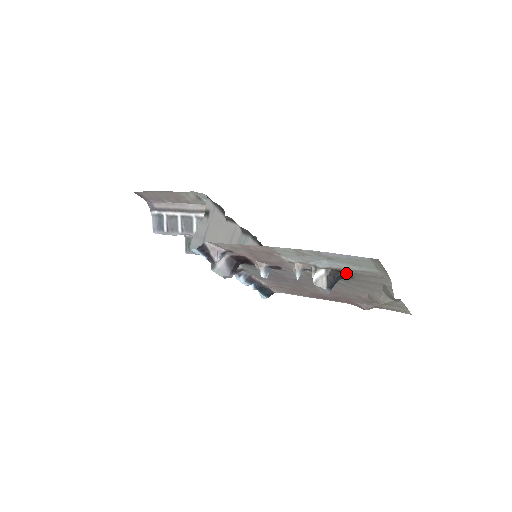
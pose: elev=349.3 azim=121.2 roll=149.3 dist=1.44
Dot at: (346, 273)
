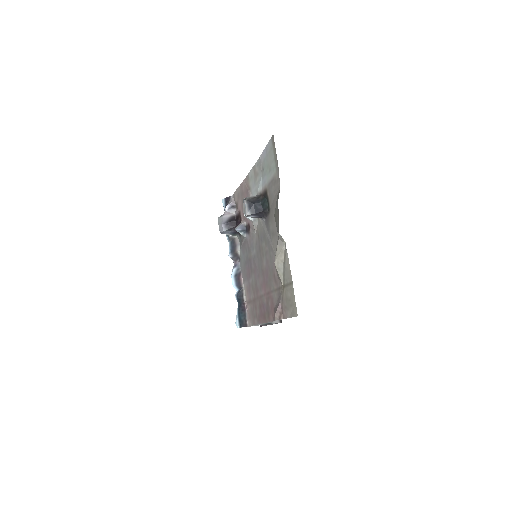
Dot at: (268, 199)
